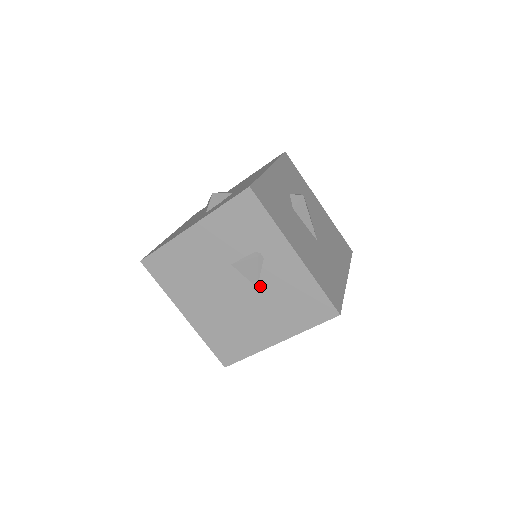
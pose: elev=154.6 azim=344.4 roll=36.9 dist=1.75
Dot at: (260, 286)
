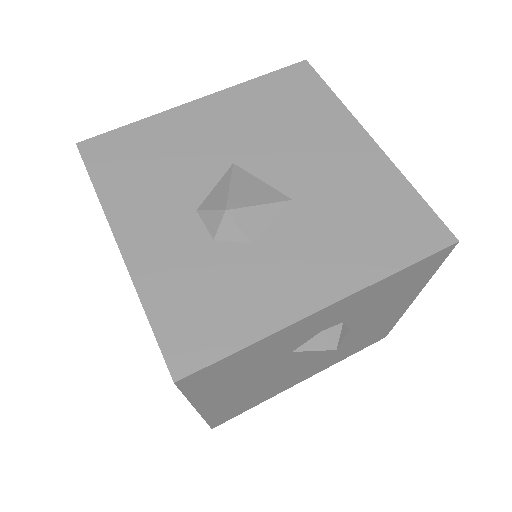
Dot at: occluded
